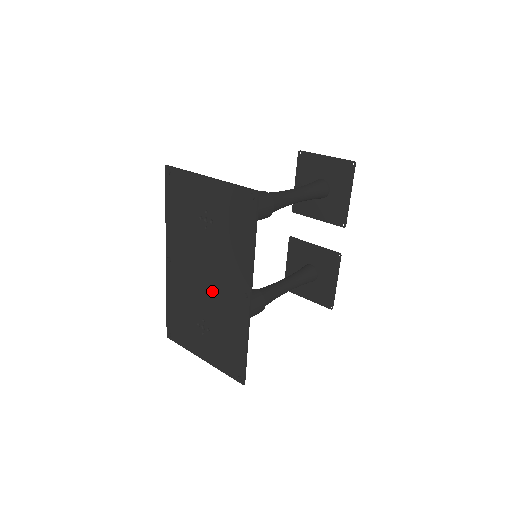
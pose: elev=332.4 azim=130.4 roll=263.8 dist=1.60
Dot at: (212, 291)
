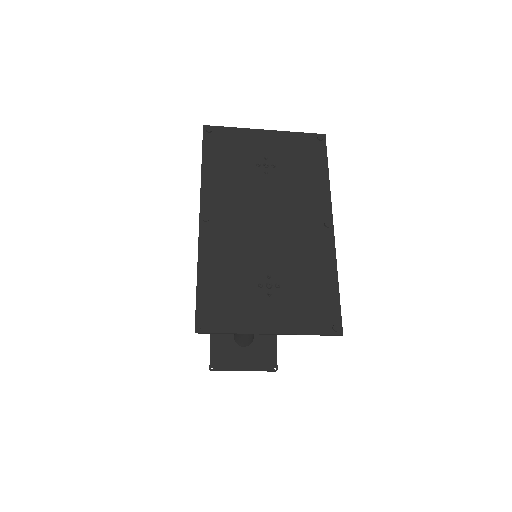
Dot at: (280, 235)
